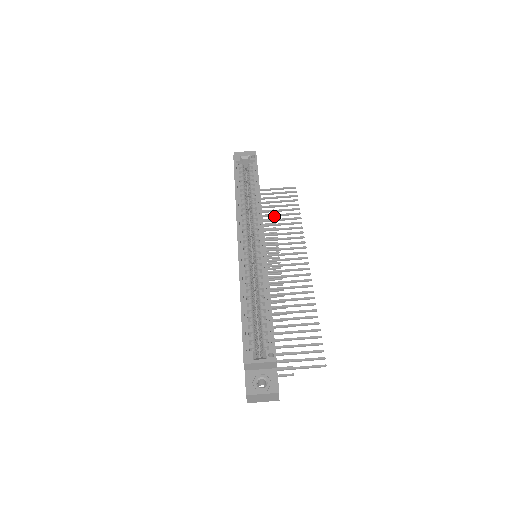
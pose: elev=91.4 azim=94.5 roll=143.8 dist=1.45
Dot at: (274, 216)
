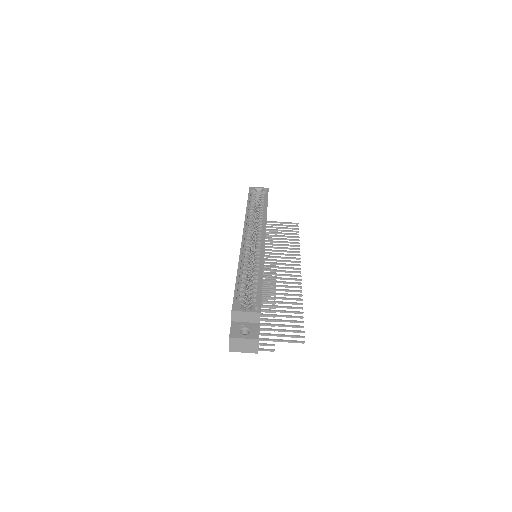
Dot at: (276, 239)
